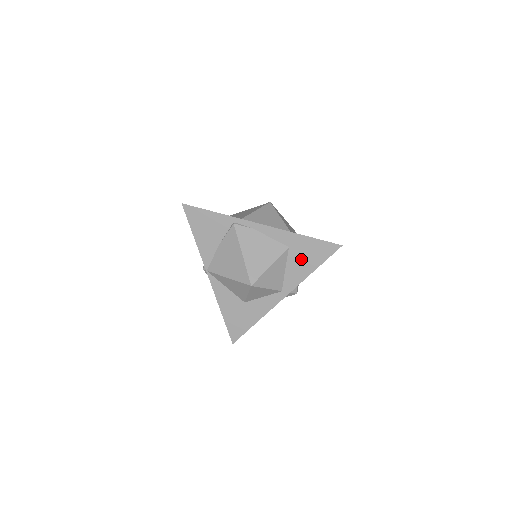
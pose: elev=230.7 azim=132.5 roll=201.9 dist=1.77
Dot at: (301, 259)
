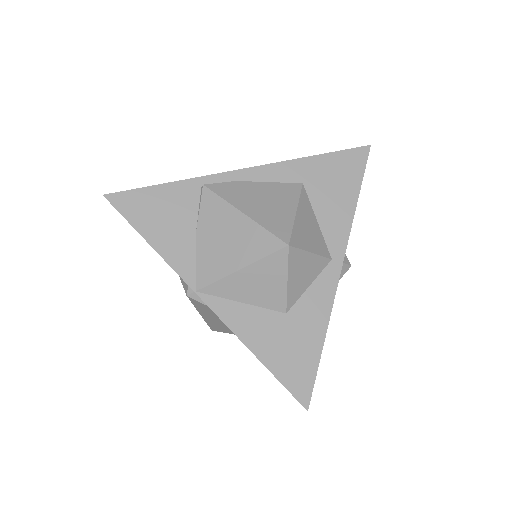
Dot at: (329, 193)
